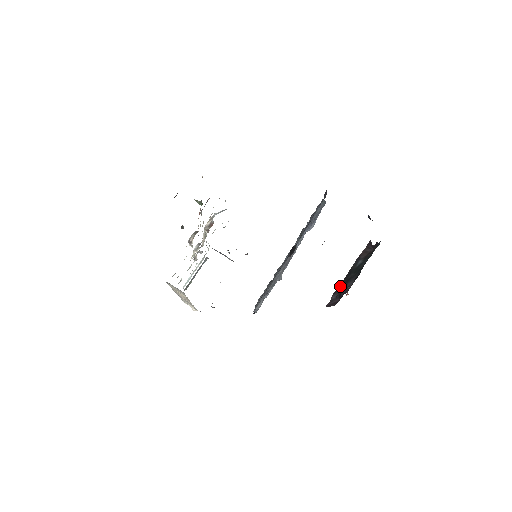
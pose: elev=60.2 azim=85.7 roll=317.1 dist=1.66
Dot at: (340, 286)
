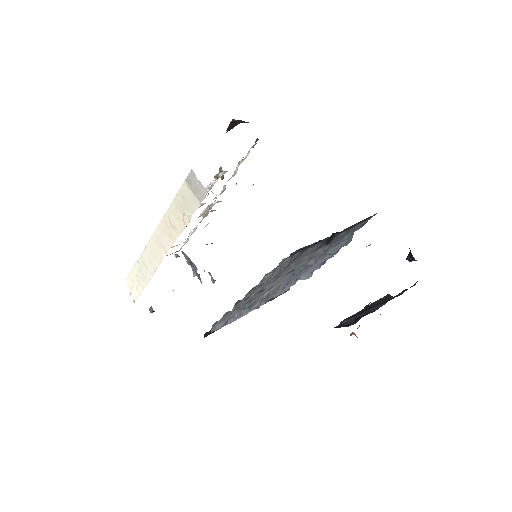
Dot at: (356, 313)
